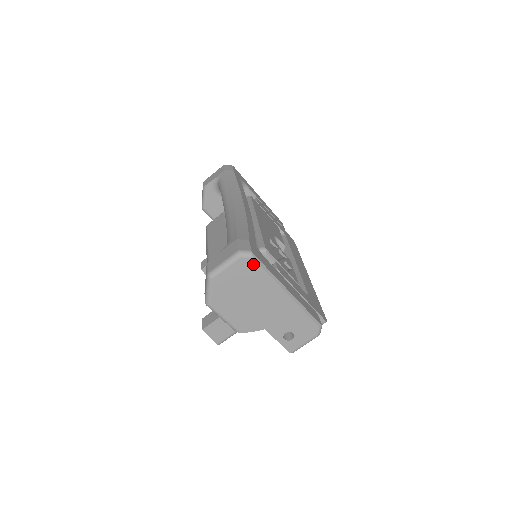
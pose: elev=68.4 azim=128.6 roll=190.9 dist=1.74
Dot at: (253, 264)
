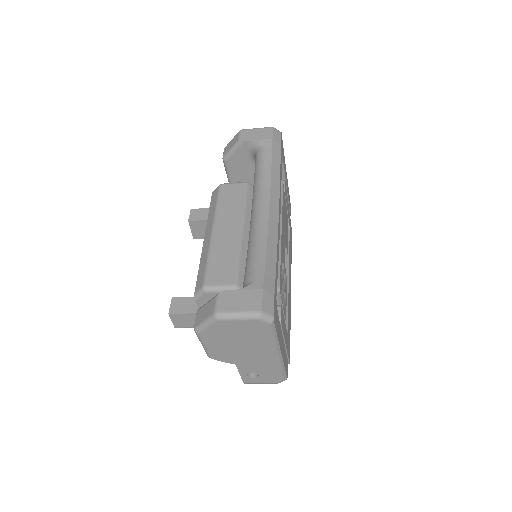
Dot at: (267, 328)
